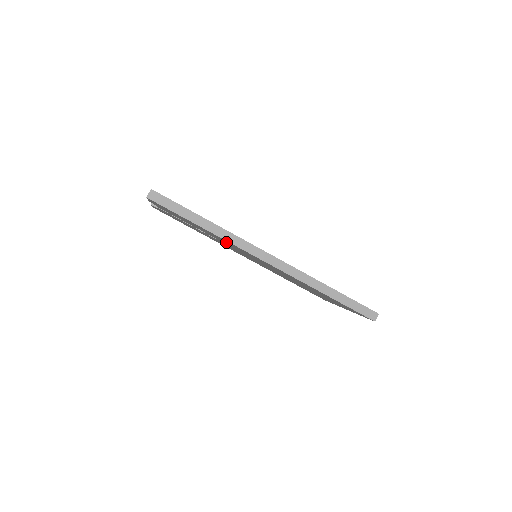
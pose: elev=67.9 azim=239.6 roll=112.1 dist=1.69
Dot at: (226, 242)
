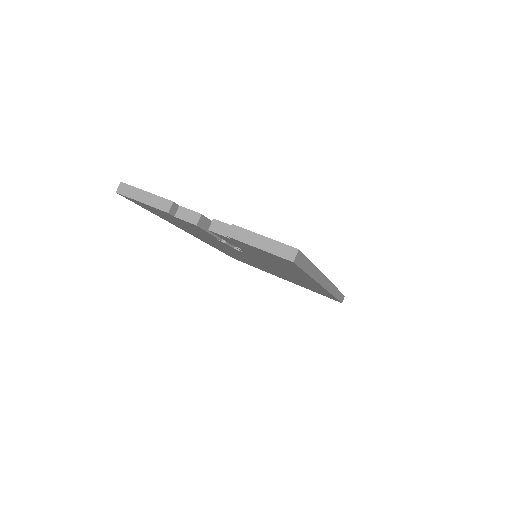
Dot at: (287, 270)
